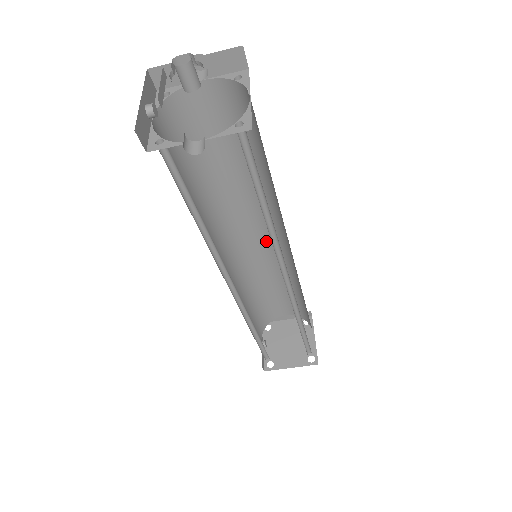
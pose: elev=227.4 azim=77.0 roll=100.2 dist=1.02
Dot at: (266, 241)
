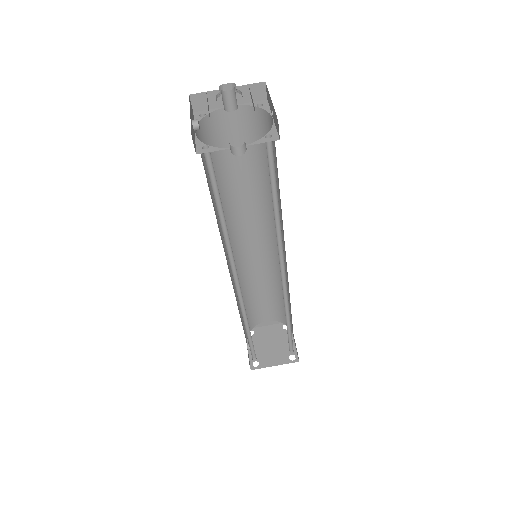
Dot at: (260, 247)
